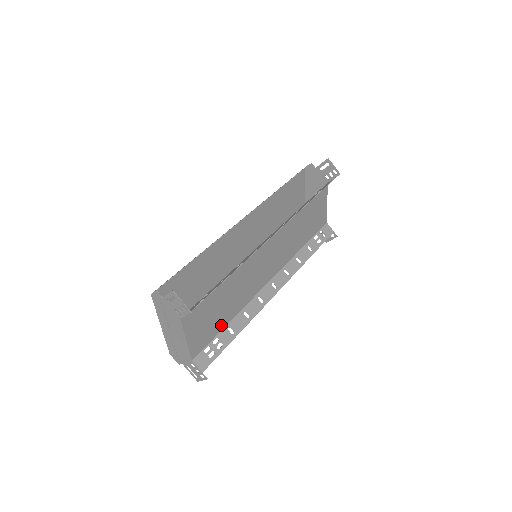
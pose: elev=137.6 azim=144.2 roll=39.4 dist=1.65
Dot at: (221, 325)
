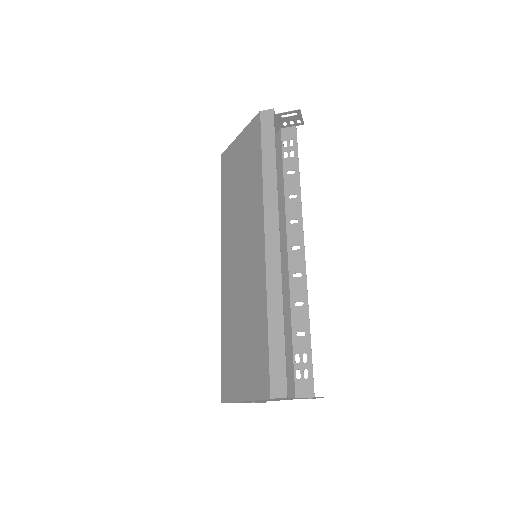
Dot at: occluded
